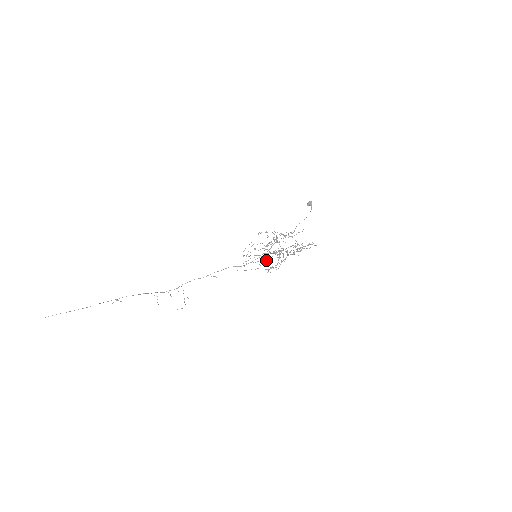
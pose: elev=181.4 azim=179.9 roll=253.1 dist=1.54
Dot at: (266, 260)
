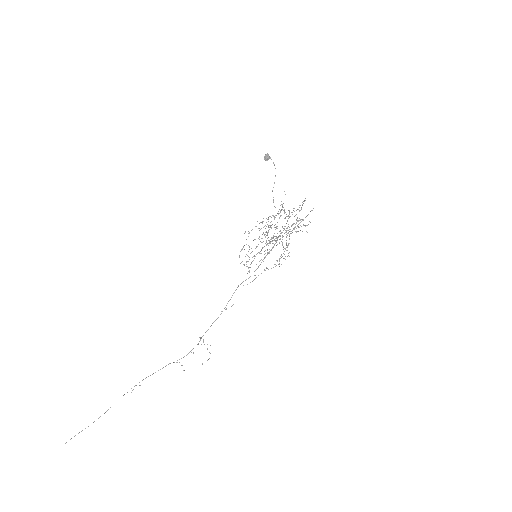
Dot at: (267, 252)
